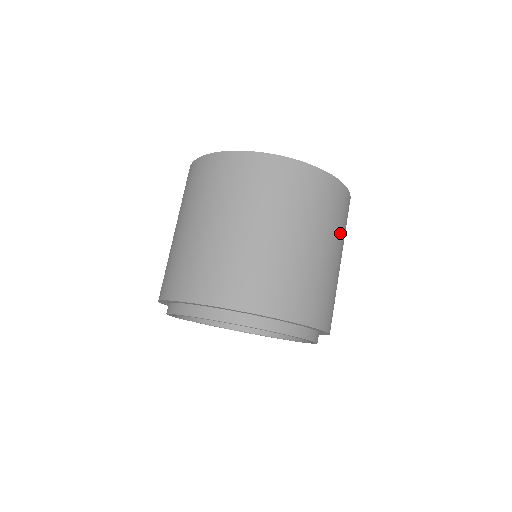
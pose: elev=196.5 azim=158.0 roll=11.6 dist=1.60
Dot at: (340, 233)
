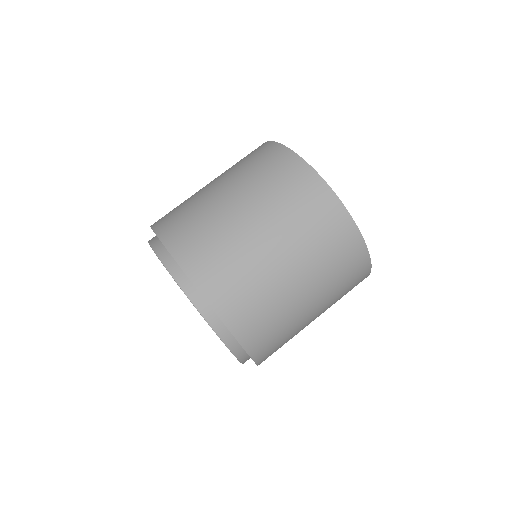
Dot at: (334, 299)
